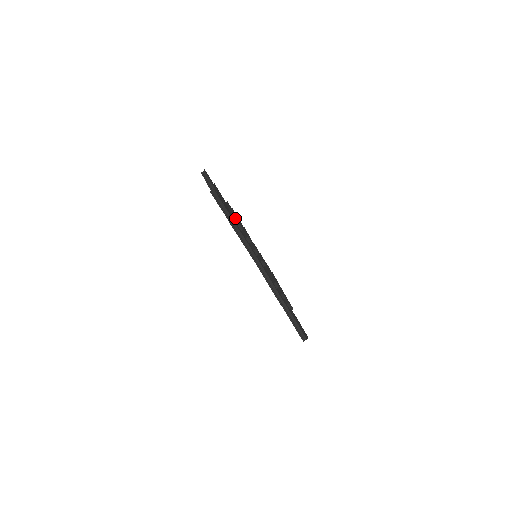
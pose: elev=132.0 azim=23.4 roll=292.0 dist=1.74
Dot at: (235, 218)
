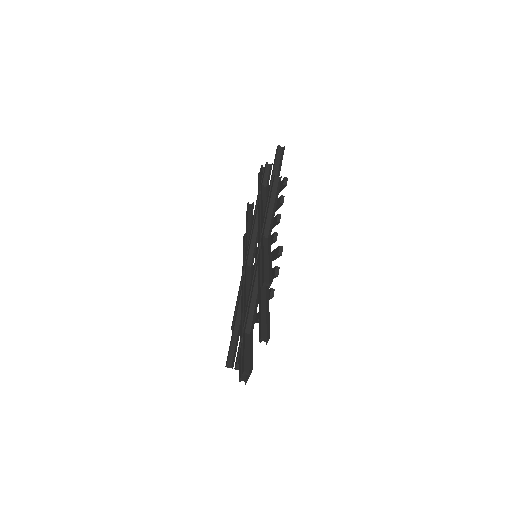
Dot at: occluded
